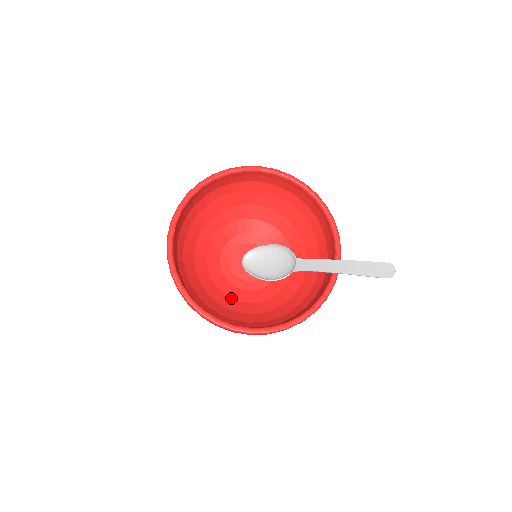
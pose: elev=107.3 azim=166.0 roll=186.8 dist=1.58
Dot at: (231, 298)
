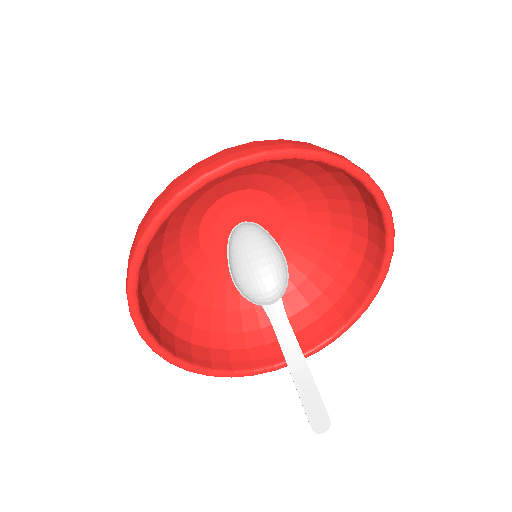
Dot at: (181, 250)
